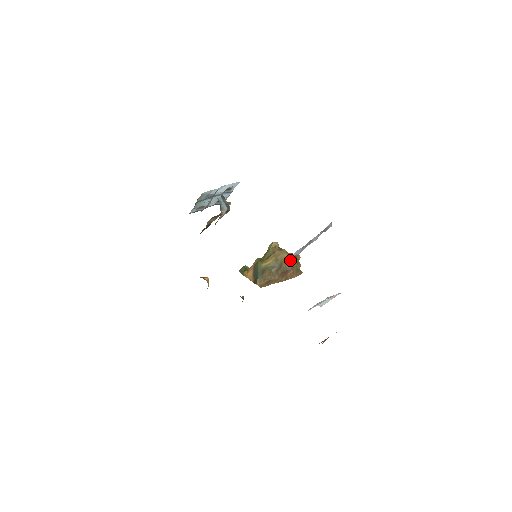
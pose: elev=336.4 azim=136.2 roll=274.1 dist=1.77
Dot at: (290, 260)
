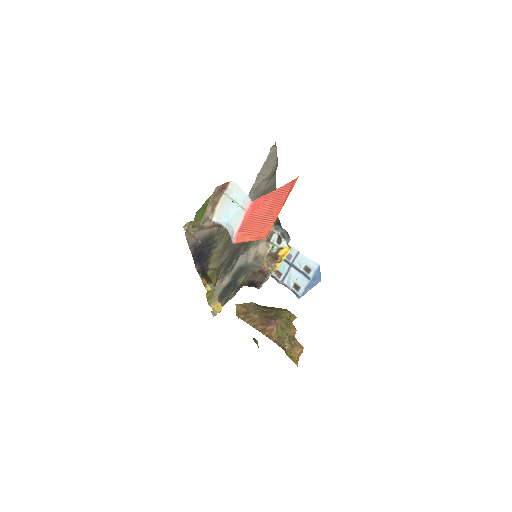
Dot at: (284, 318)
